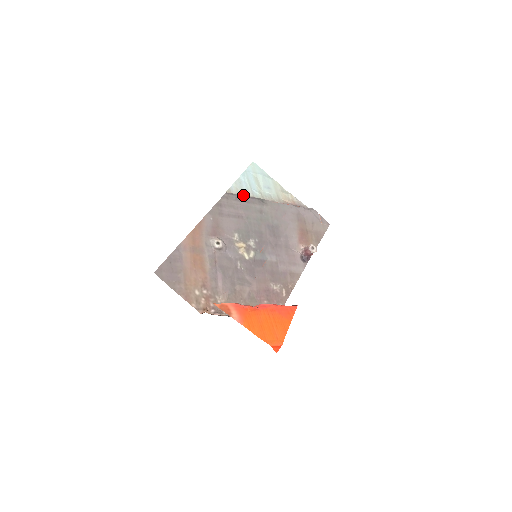
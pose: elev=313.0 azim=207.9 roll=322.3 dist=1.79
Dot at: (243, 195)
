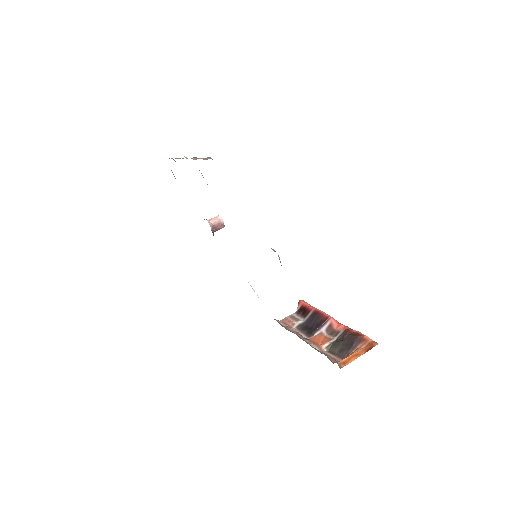
Dot at: occluded
